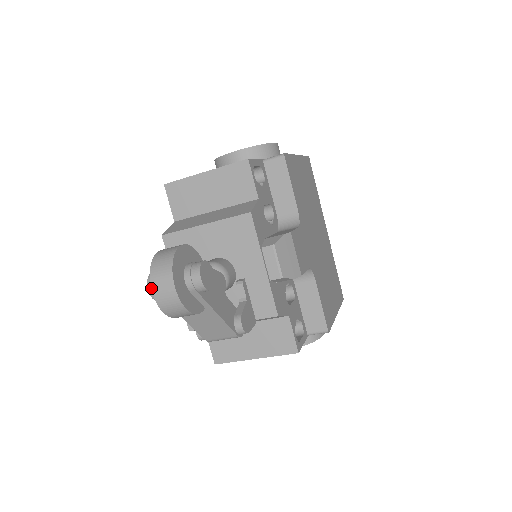
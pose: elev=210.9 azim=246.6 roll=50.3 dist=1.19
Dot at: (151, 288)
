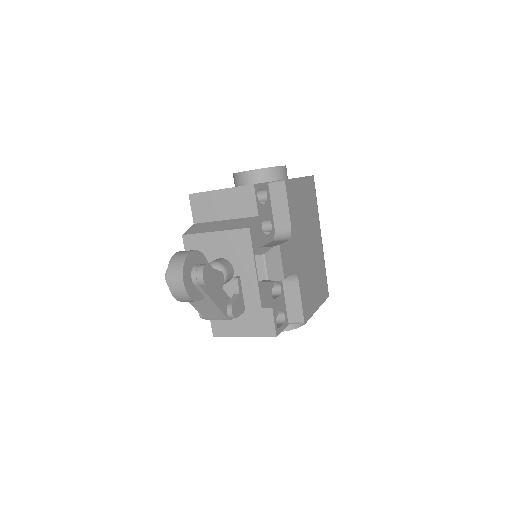
Dot at: (167, 280)
